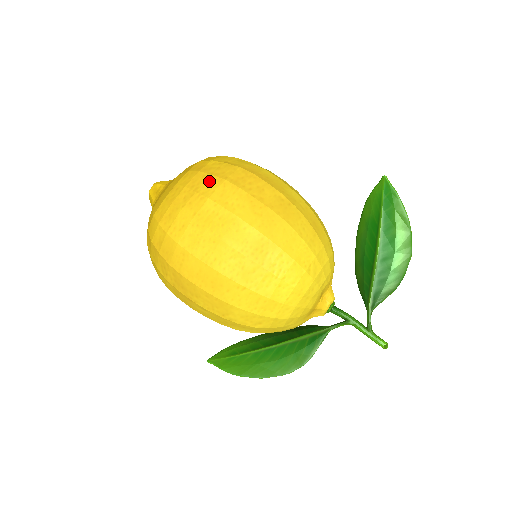
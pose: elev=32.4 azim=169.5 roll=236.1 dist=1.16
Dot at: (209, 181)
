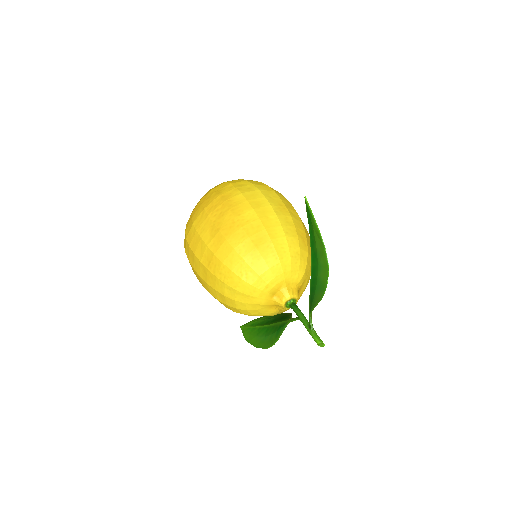
Dot at: (199, 209)
